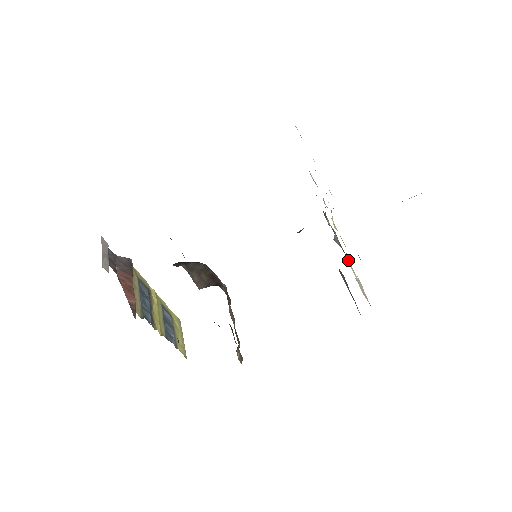
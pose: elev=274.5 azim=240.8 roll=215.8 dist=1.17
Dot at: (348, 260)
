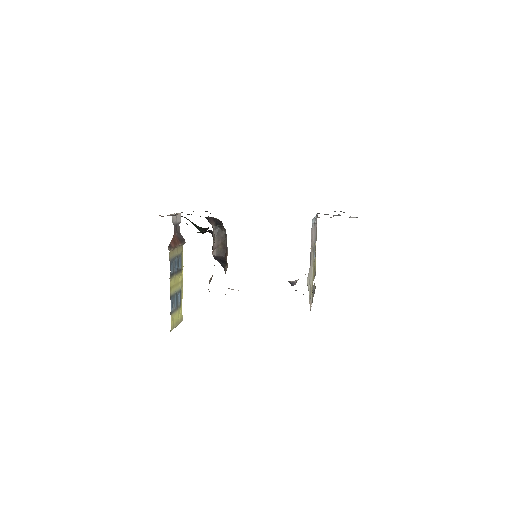
Dot at: occluded
